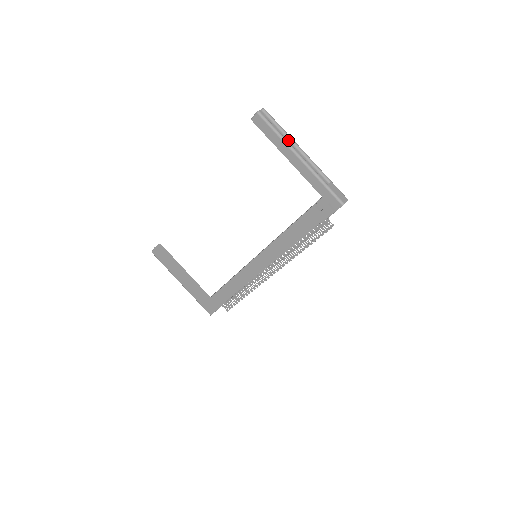
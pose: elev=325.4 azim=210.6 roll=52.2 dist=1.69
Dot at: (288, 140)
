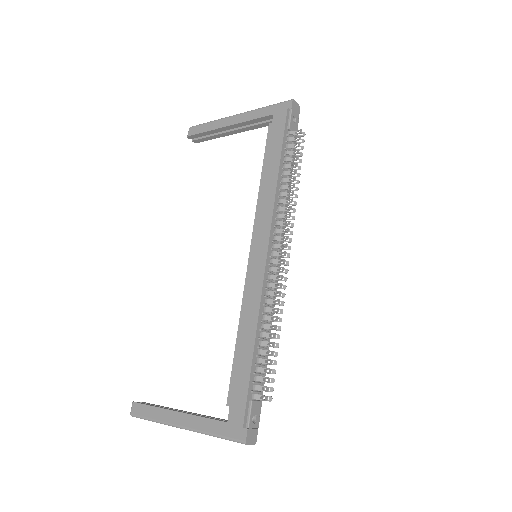
Dot at: occluded
